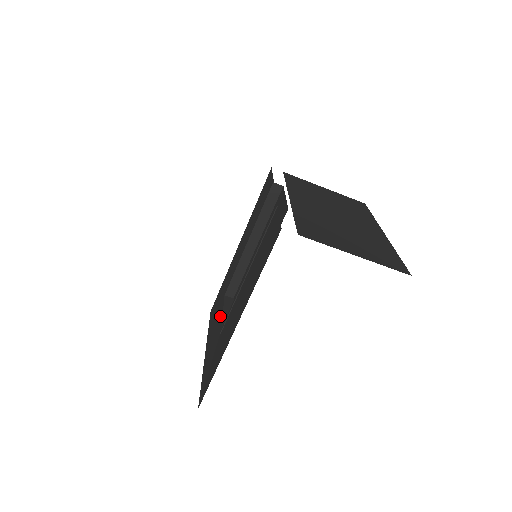
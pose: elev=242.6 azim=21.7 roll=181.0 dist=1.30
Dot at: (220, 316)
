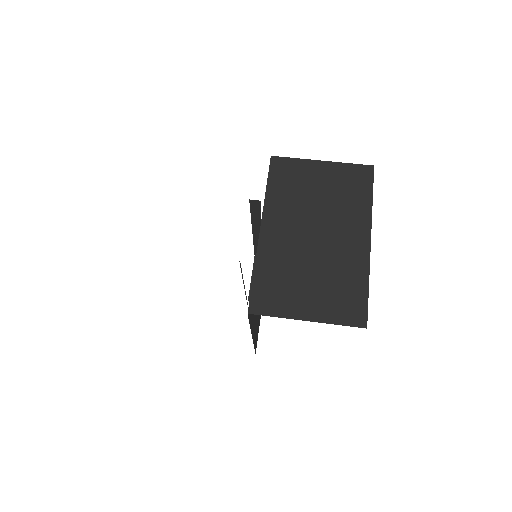
Dot at: occluded
